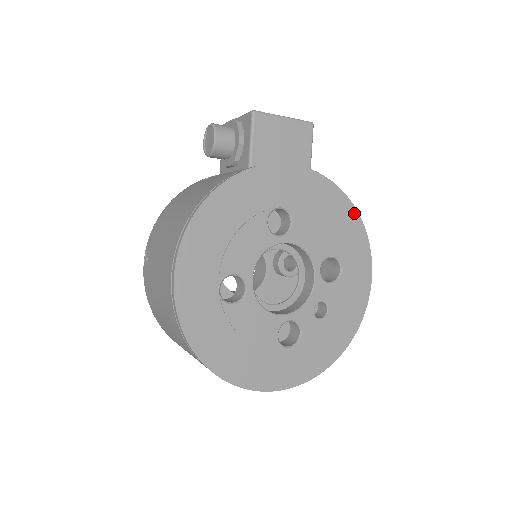
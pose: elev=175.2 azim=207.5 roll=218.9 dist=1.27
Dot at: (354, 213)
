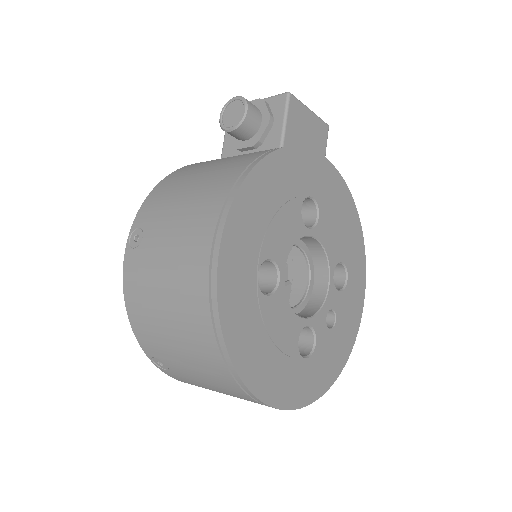
Dot at: (358, 223)
